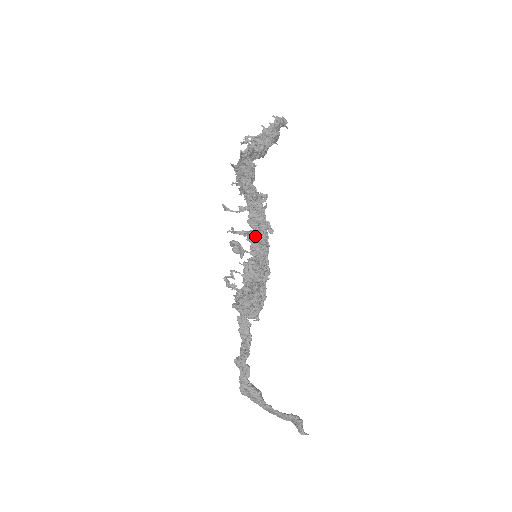
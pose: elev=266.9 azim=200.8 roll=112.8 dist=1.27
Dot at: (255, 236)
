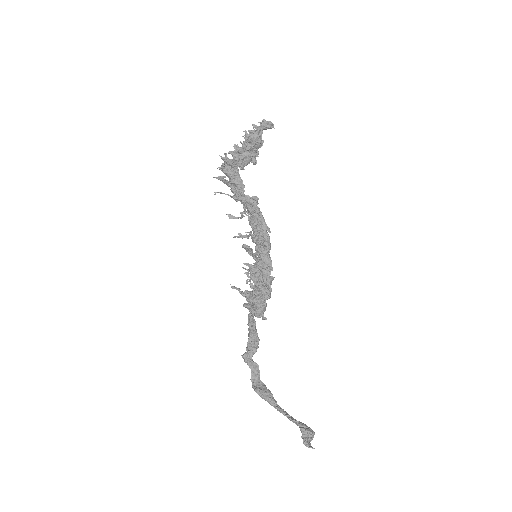
Dot at: (254, 237)
